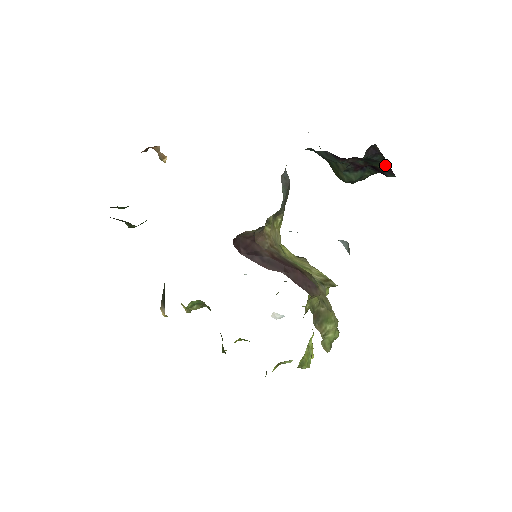
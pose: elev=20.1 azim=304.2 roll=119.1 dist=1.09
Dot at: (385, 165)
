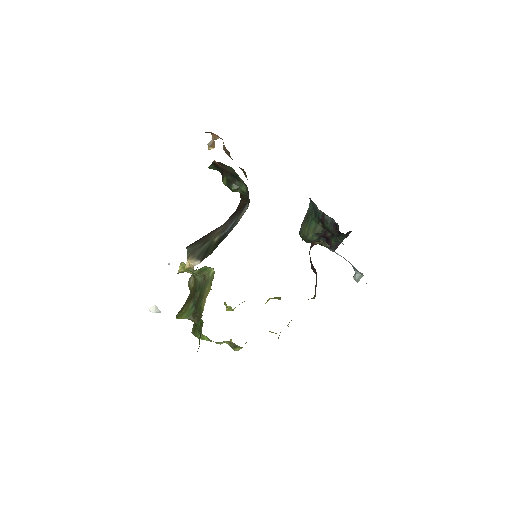
Dot at: (338, 243)
